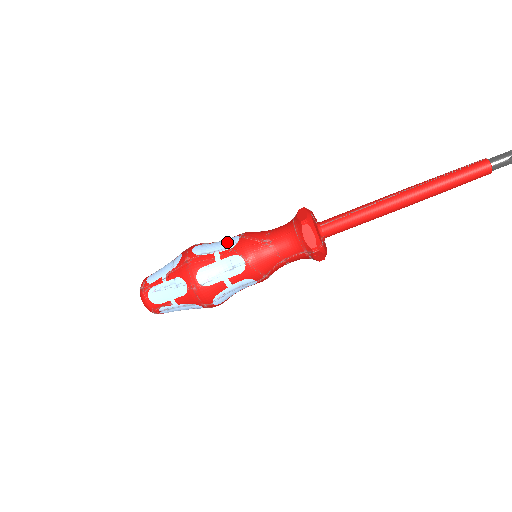
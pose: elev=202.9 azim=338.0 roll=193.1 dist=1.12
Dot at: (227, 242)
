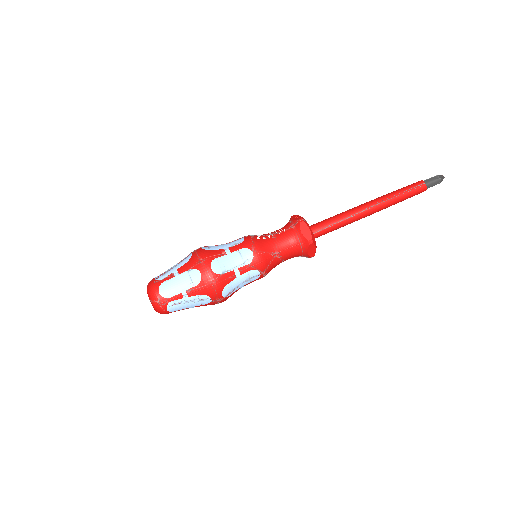
Dot at: (241, 257)
